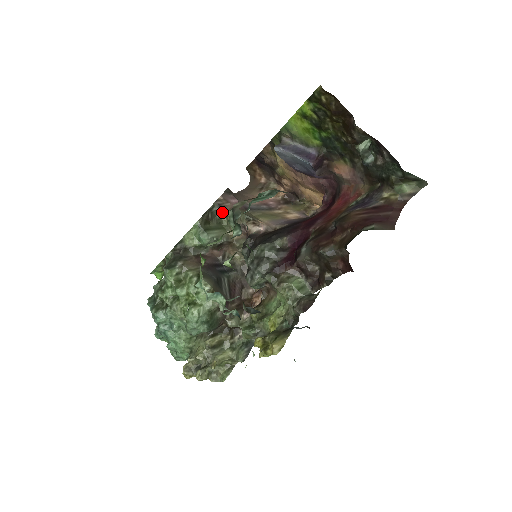
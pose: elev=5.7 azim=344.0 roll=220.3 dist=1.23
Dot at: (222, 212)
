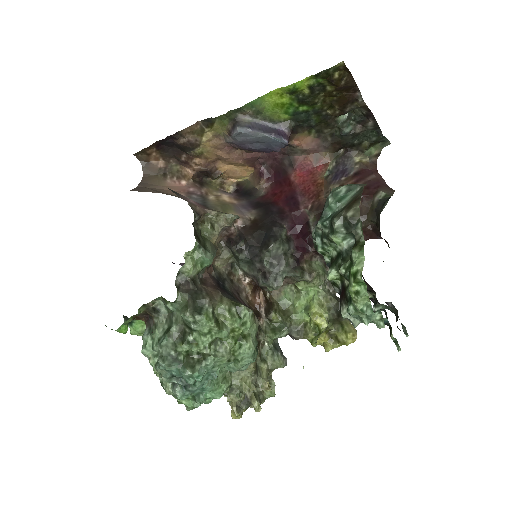
Dot at: (198, 220)
